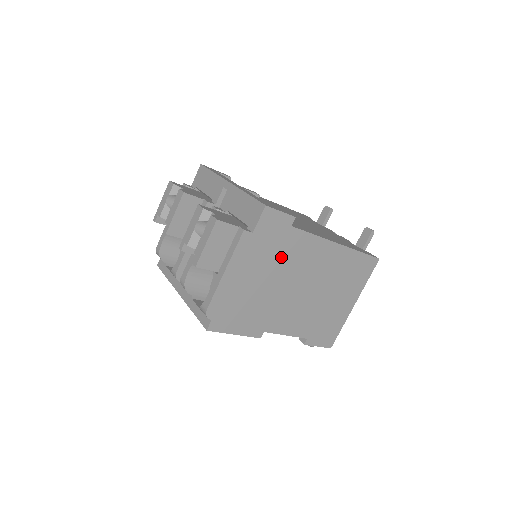
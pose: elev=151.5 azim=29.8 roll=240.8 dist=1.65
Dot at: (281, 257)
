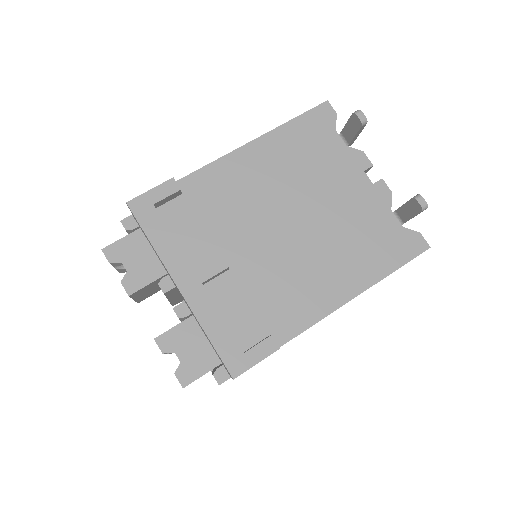
Dot at: occluded
